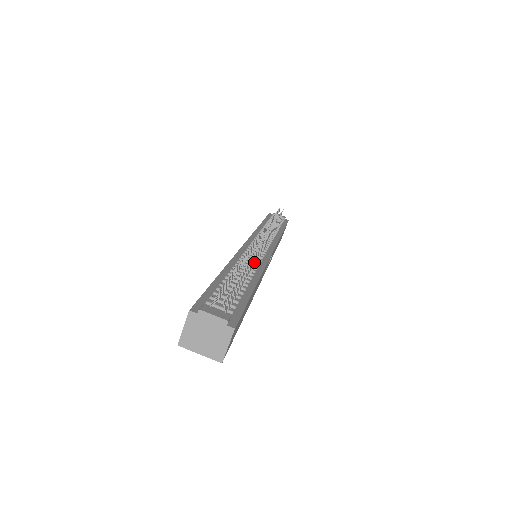
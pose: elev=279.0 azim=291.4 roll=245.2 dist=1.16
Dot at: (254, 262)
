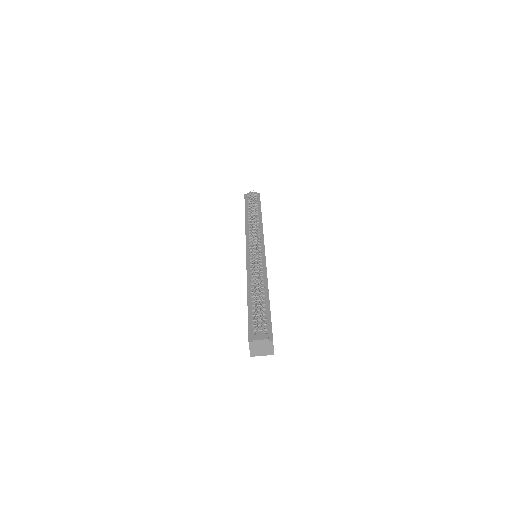
Dot at: (259, 272)
